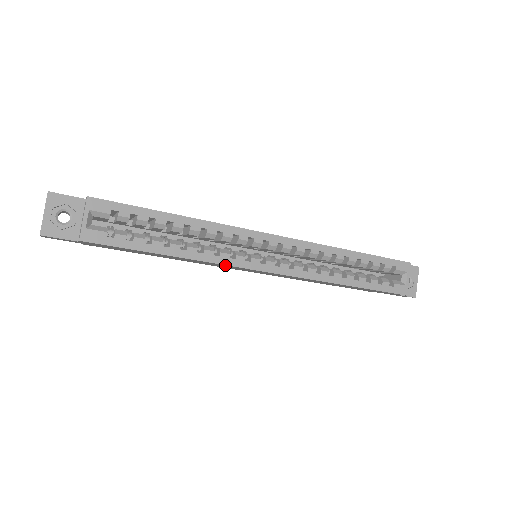
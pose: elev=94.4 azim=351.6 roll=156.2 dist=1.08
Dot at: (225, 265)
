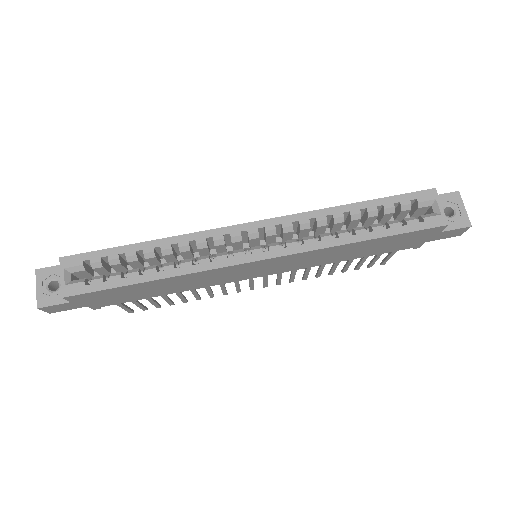
Dot at: (209, 271)
